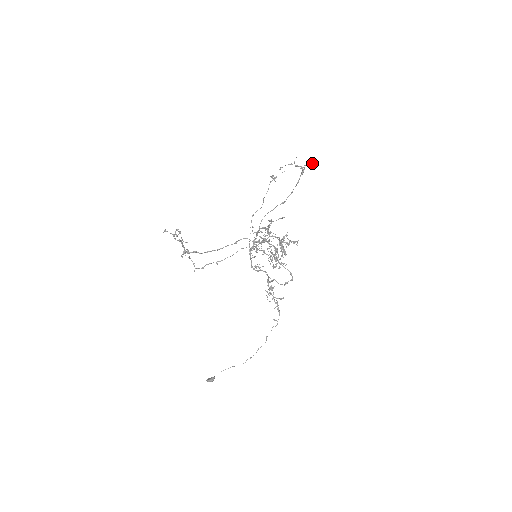
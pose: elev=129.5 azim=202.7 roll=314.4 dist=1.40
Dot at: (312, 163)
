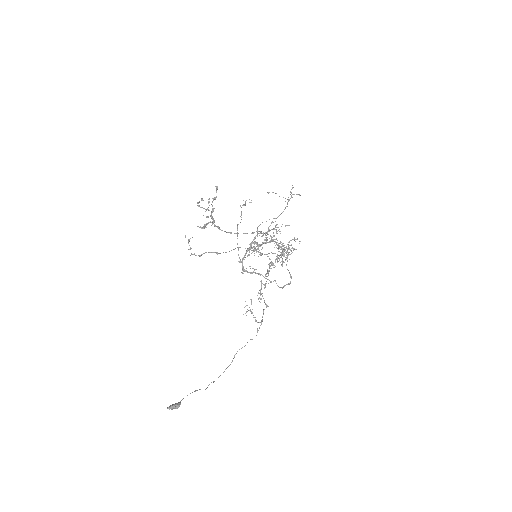
Dot at: (300, 195)
